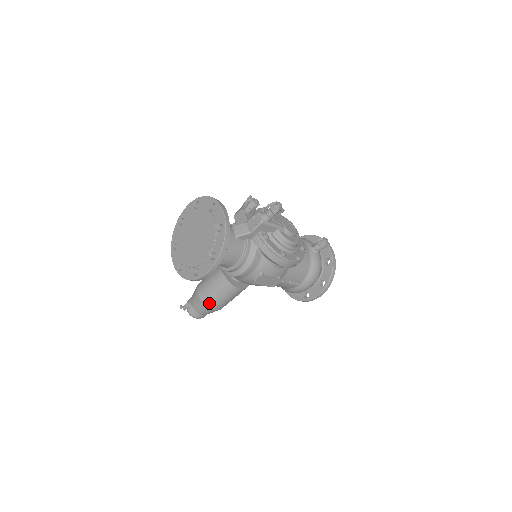
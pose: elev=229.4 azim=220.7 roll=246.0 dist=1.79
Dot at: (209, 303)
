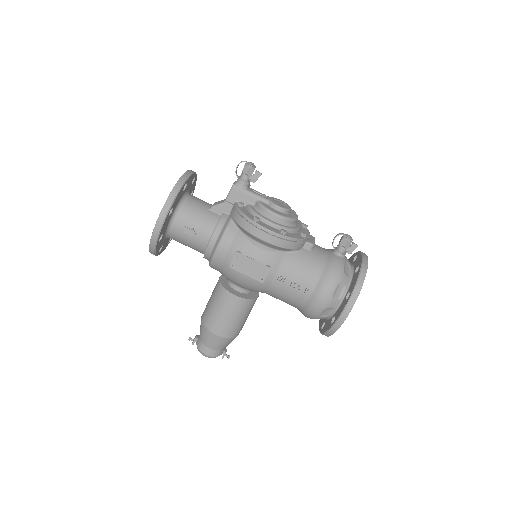
Dot at: (207, 322)
